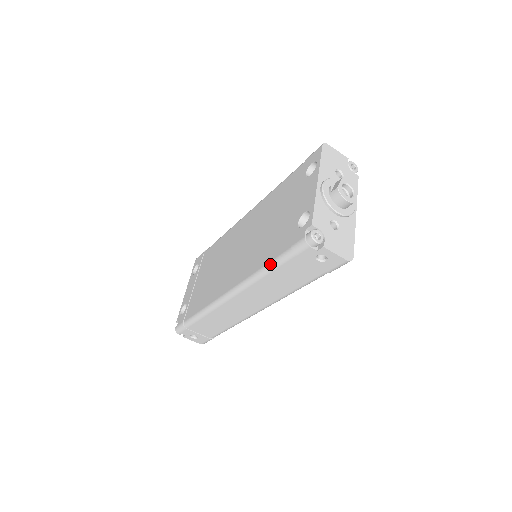
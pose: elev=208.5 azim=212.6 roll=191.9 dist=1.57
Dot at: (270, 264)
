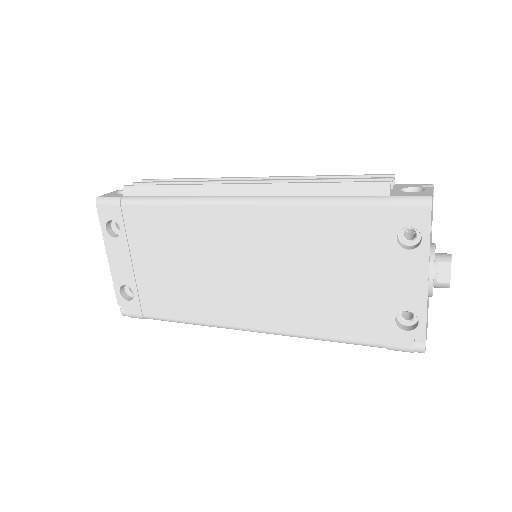
Dot at: (343, 342)
